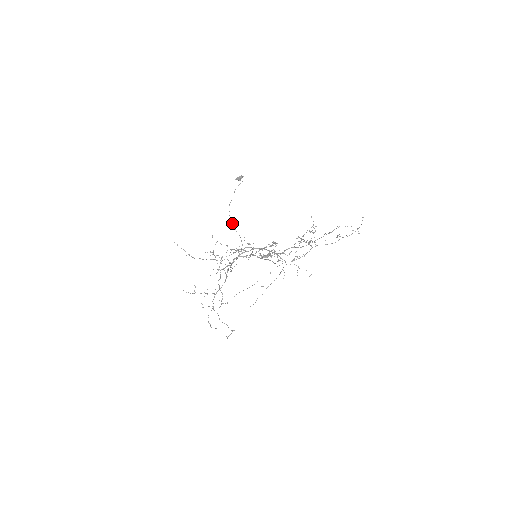
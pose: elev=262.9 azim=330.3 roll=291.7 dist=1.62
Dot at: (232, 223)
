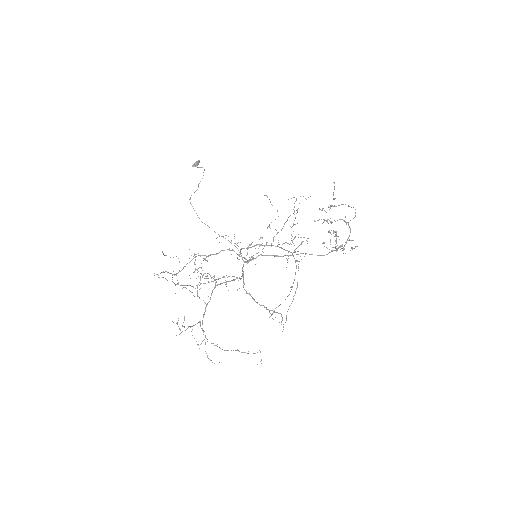
Dot at: occluded
